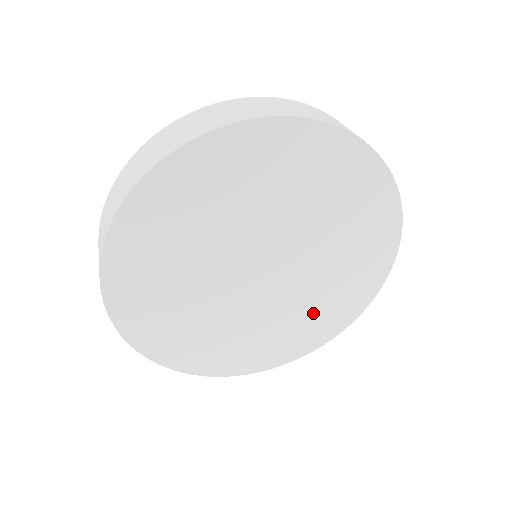
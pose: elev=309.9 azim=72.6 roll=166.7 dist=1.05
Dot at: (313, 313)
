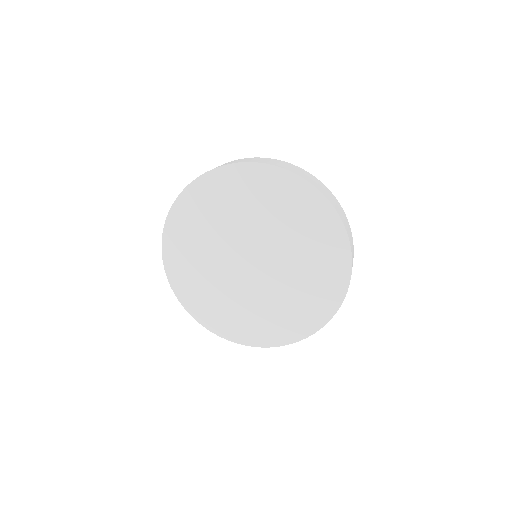
Dot at: (269, 315)
